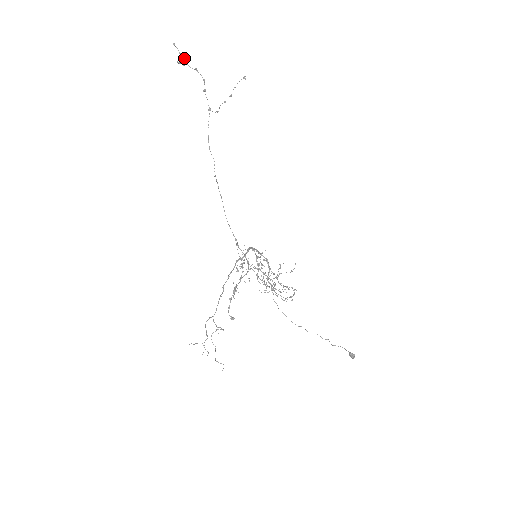
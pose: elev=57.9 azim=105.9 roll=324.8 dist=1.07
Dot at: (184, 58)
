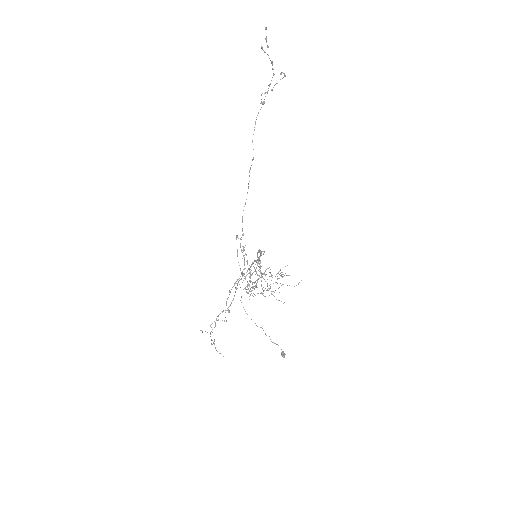
Dot at: (268, 46)
